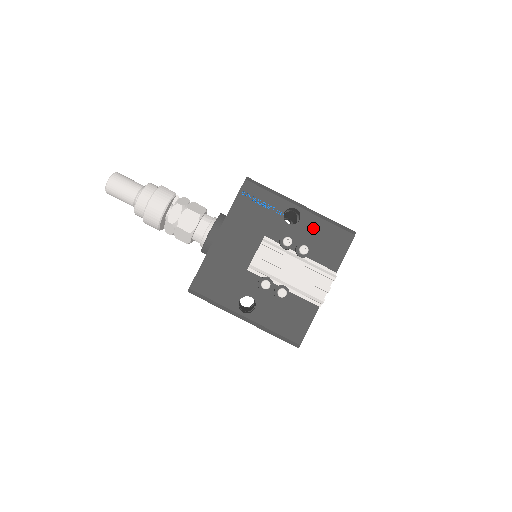
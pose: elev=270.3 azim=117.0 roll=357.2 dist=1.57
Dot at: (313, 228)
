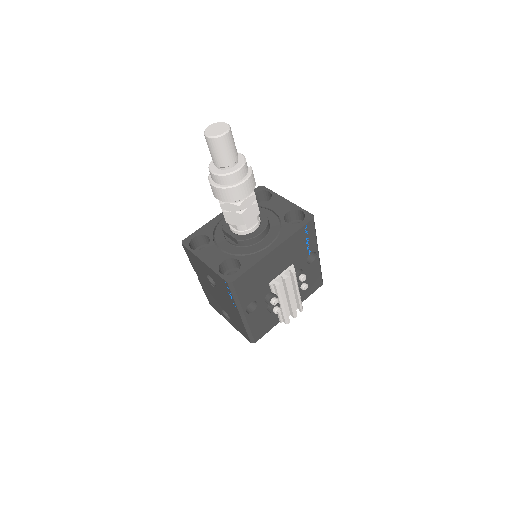
Dot at: (313, 271)
